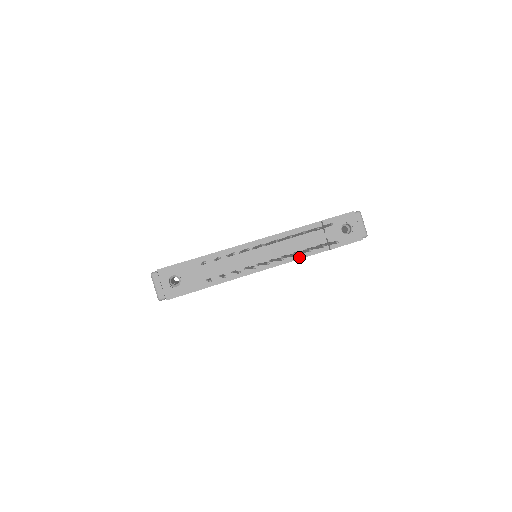
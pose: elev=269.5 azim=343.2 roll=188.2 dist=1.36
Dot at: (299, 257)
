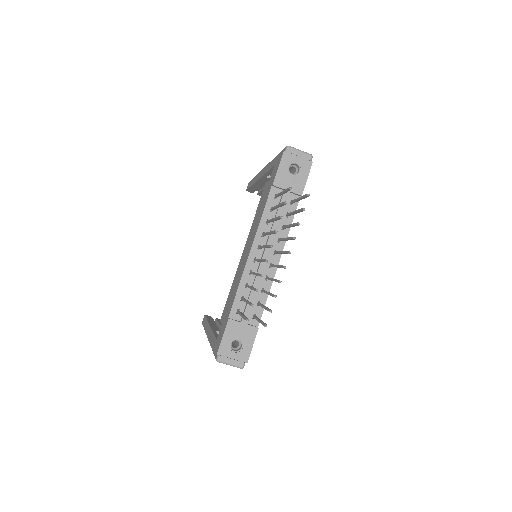
Dot at: occluded
